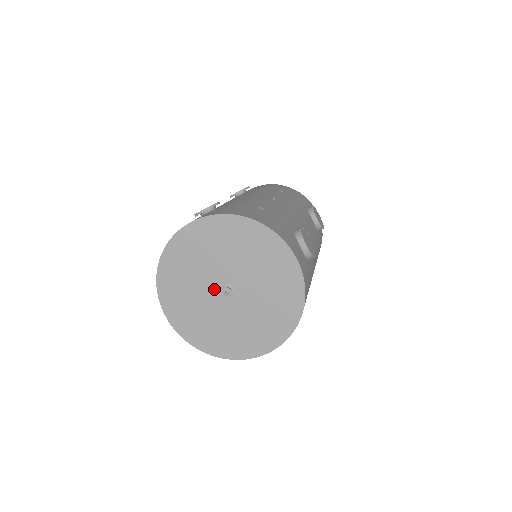
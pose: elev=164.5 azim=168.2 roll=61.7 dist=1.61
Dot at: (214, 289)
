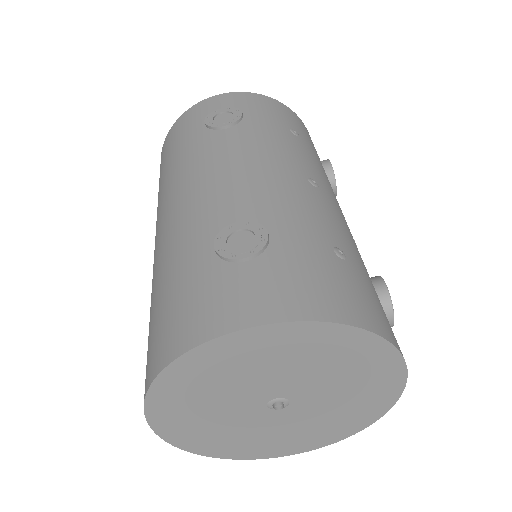
Dot at: (254, 402)
